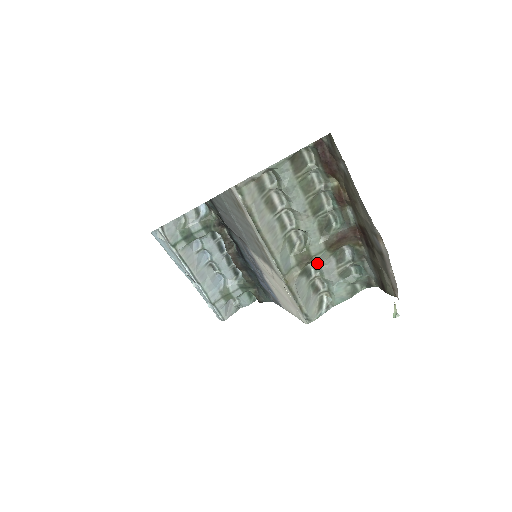
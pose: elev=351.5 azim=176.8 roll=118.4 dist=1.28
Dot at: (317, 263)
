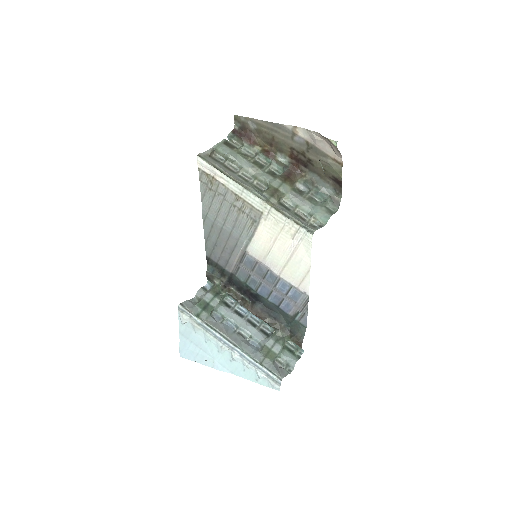
Dot at: (287, 199)
